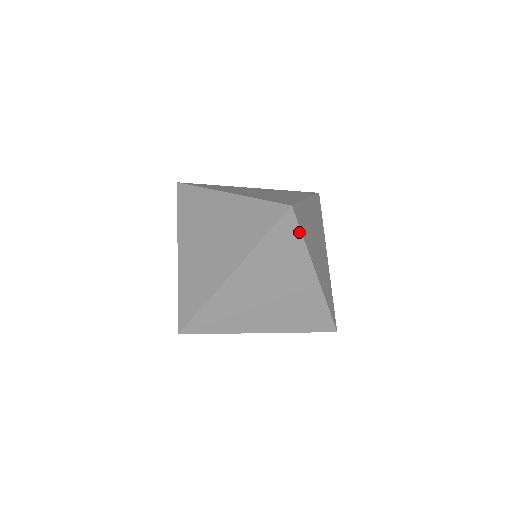
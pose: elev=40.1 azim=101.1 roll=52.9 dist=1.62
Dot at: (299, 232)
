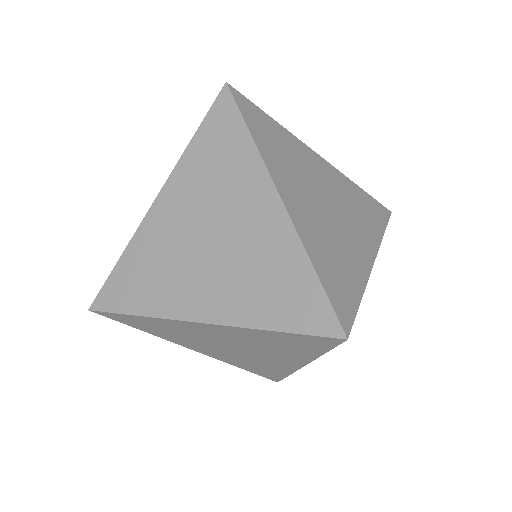
Dot at: (241, 120)
